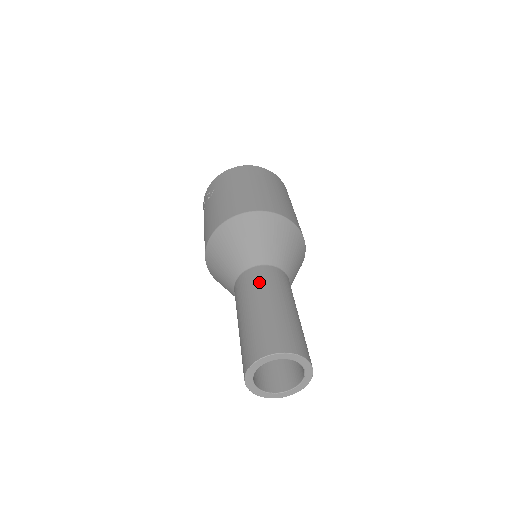
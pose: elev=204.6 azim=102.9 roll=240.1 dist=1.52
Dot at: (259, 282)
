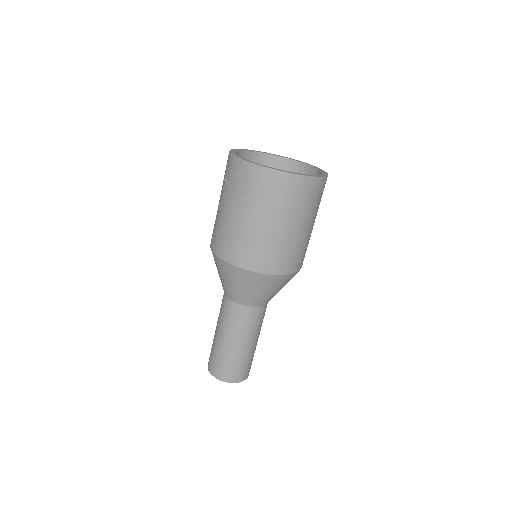
Dot at: (245, 325)
